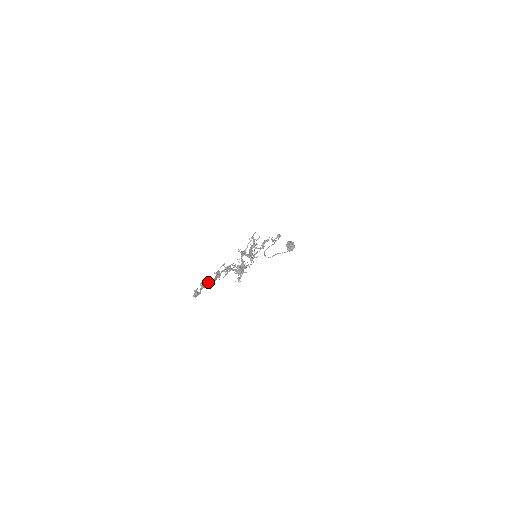
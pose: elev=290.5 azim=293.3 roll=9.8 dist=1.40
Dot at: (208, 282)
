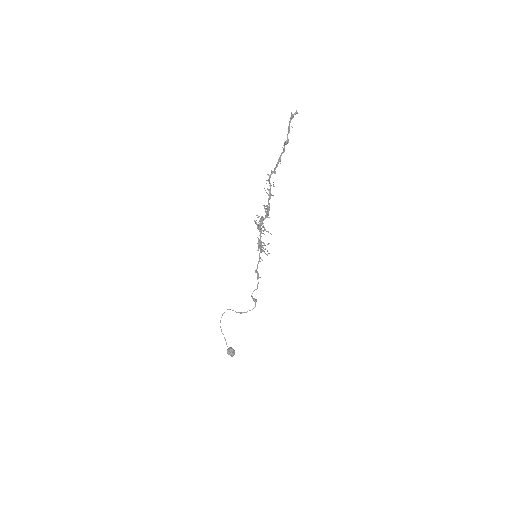
Dot at: occluded
